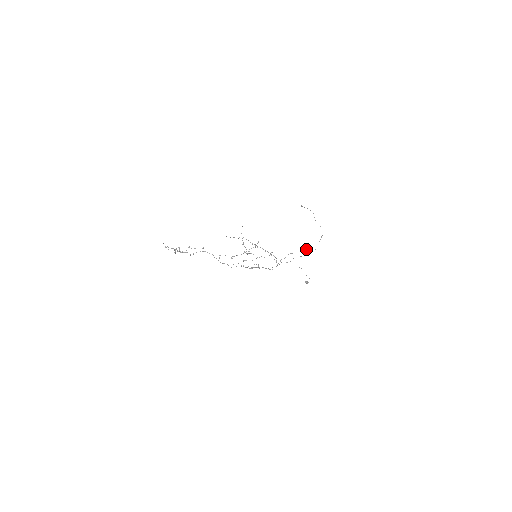
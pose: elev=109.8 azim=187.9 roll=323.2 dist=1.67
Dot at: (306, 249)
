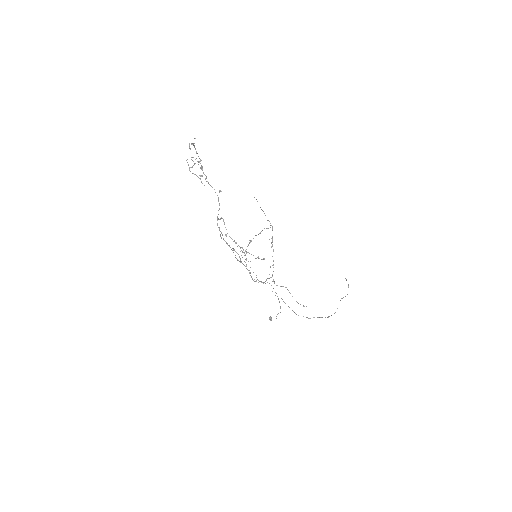
Dot at: occluded
